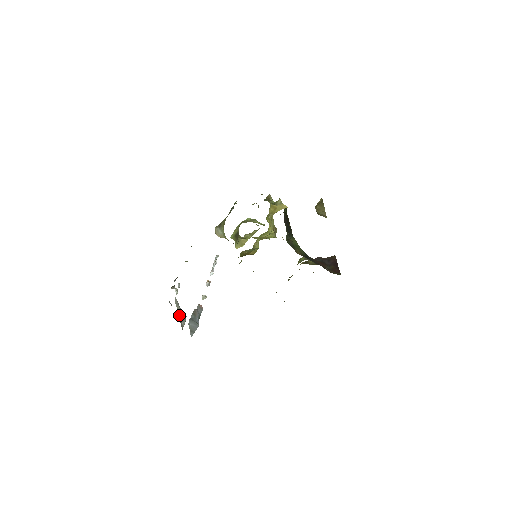
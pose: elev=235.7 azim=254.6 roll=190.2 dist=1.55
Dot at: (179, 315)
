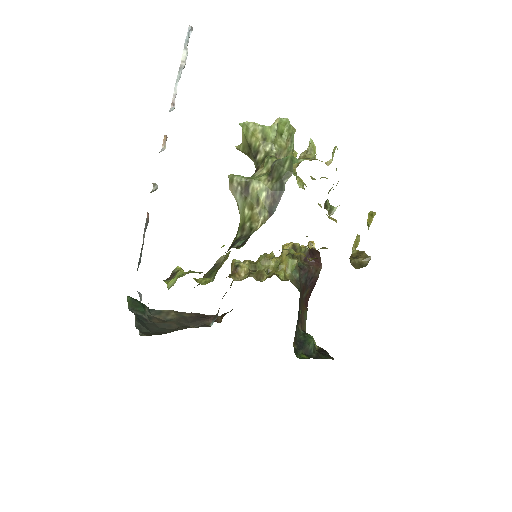
Dot at: occluded
